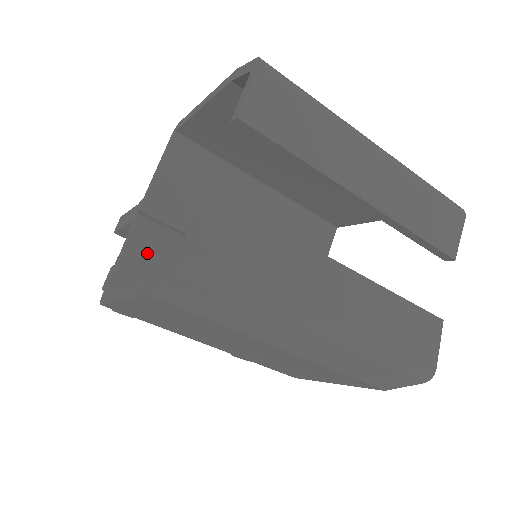
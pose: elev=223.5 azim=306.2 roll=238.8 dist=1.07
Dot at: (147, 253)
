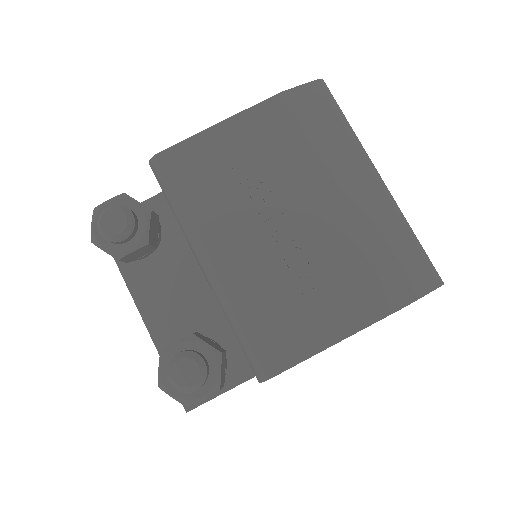
Dot at: occluded
